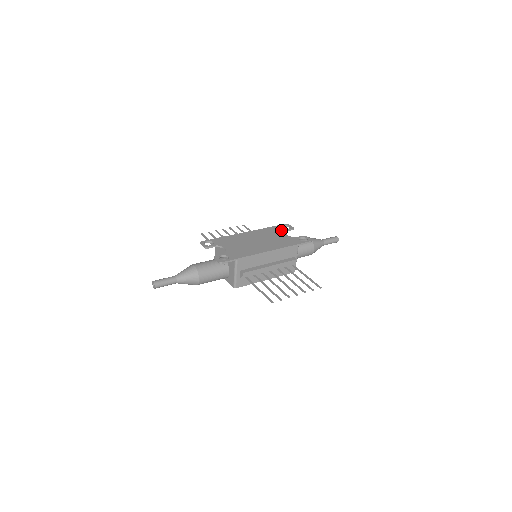
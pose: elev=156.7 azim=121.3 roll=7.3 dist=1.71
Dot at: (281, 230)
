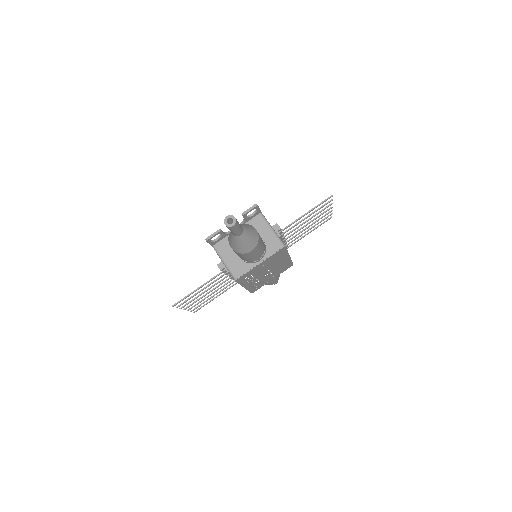
Dot at: occluded
